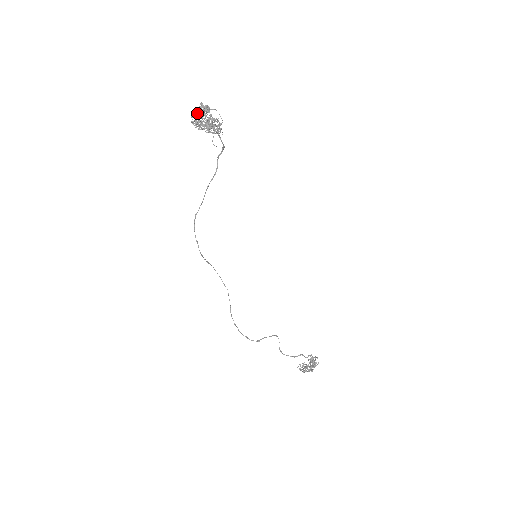
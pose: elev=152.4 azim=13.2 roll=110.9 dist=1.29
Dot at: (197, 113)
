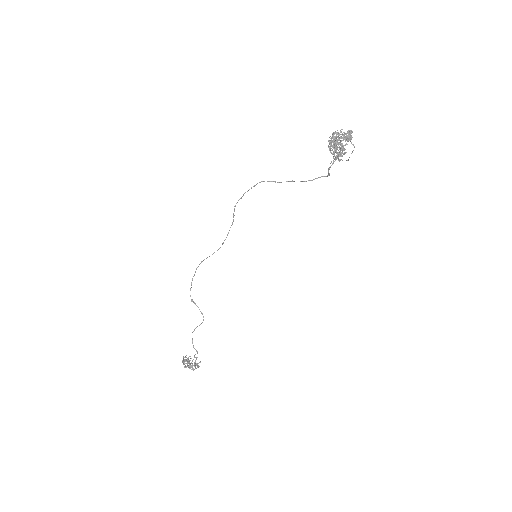
Dot at: occluded
